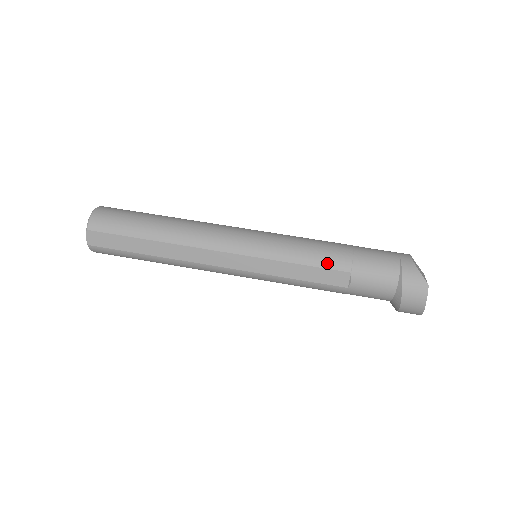
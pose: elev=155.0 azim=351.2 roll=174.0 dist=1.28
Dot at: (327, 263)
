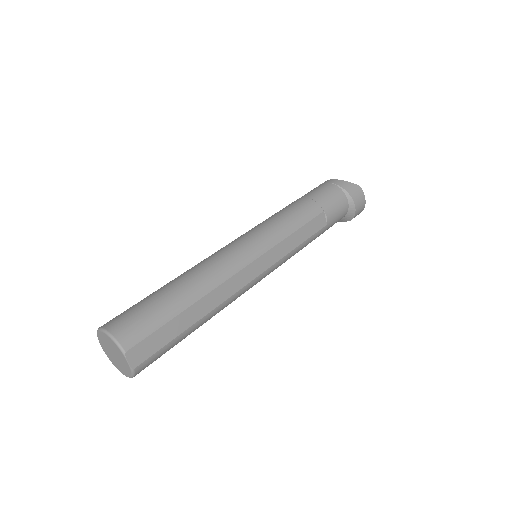
Dot at: (309, 216)
